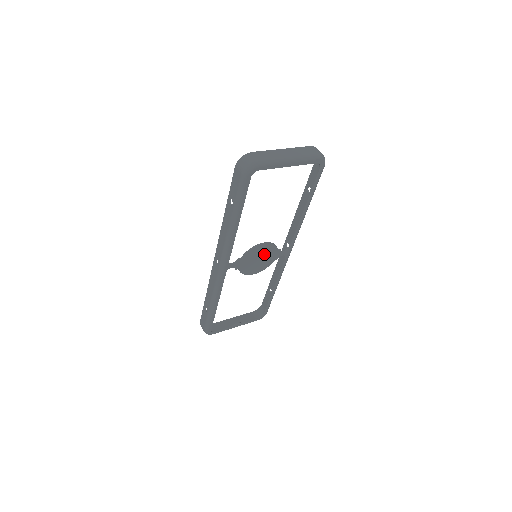
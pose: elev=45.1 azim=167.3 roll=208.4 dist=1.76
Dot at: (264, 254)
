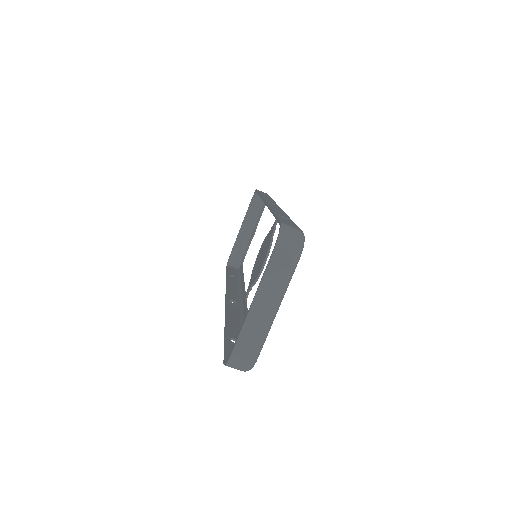
Dot at: occluded
